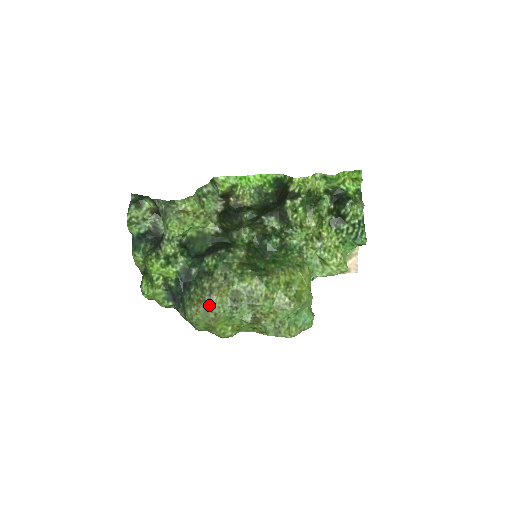
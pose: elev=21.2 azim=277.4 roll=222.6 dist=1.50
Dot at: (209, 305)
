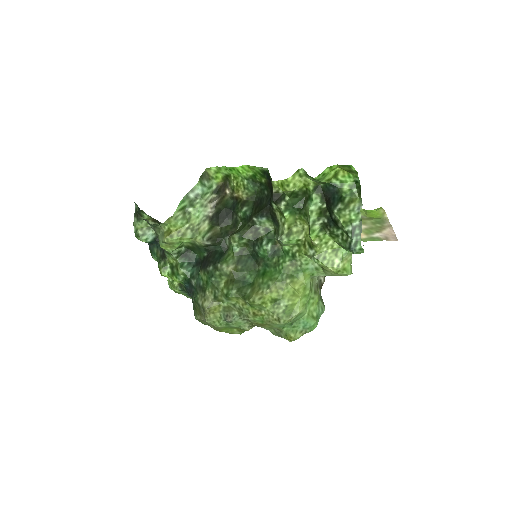
Dot at: (205, 320)
